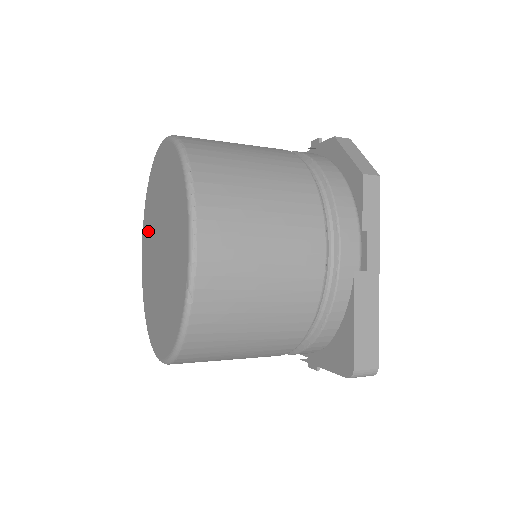
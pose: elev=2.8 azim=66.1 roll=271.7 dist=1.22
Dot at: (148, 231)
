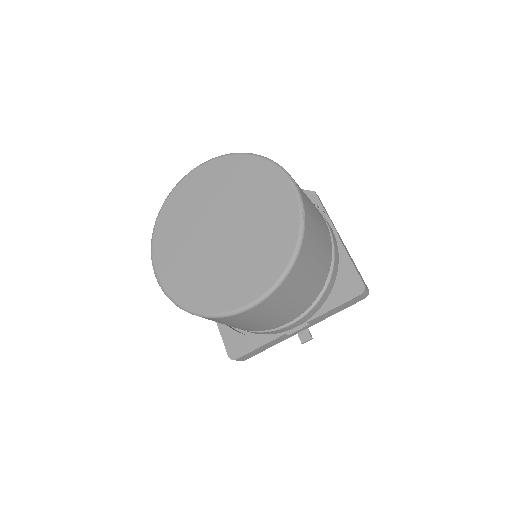
Dot at: (175, 241)
